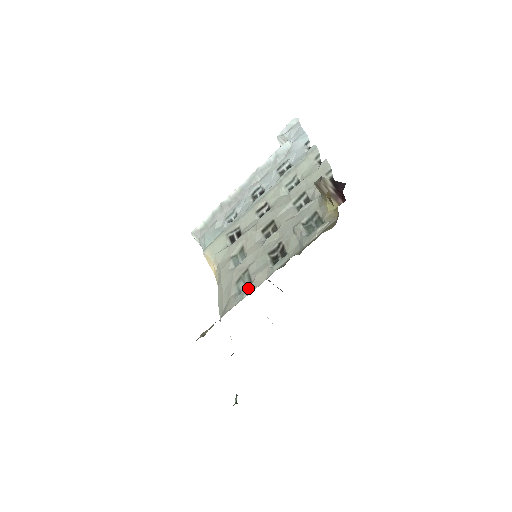
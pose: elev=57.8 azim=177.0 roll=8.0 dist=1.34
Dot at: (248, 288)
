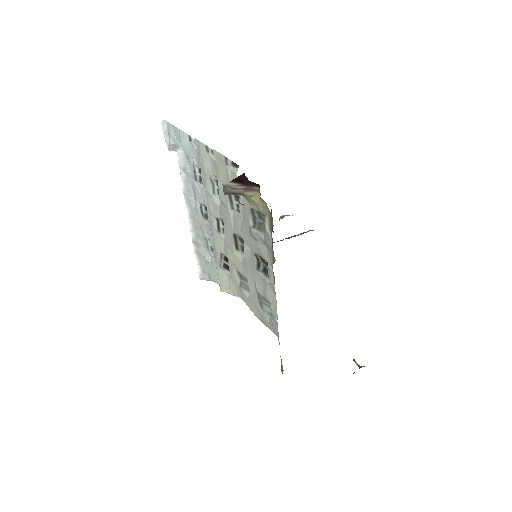
Dot at: (272, 312)
